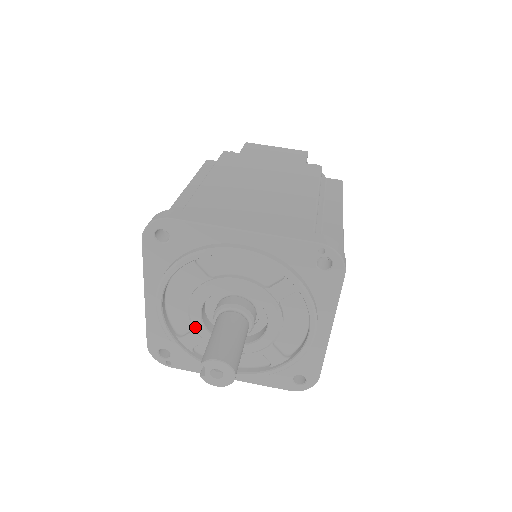
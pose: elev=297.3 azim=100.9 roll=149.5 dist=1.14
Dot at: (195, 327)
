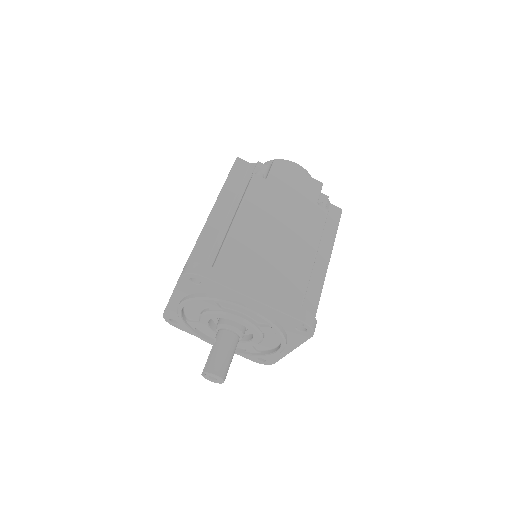
Dot at: (202, 324)
